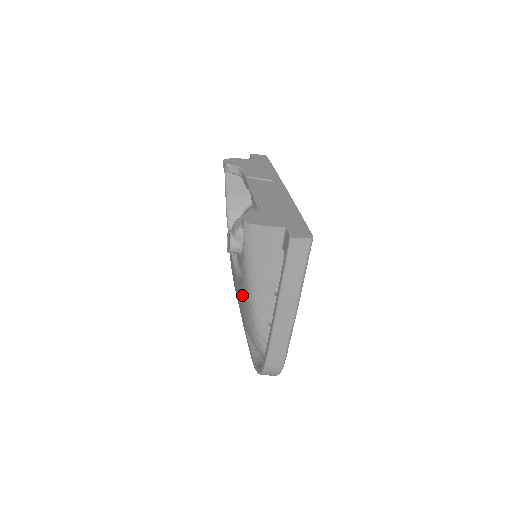
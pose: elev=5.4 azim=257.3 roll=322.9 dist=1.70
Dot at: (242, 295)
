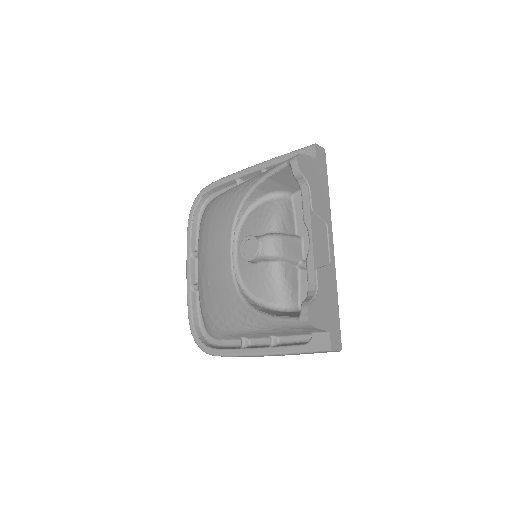
Dot at: (235, 309)
